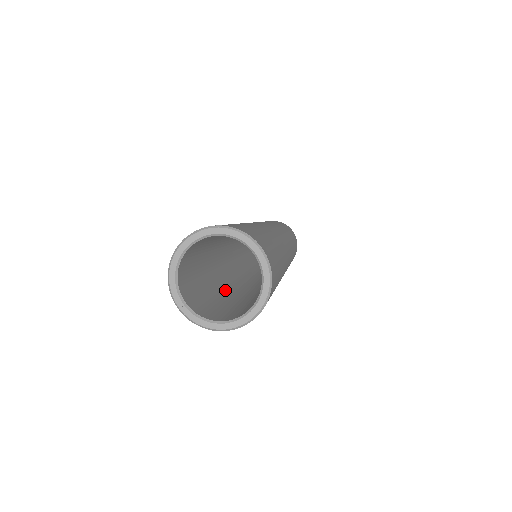
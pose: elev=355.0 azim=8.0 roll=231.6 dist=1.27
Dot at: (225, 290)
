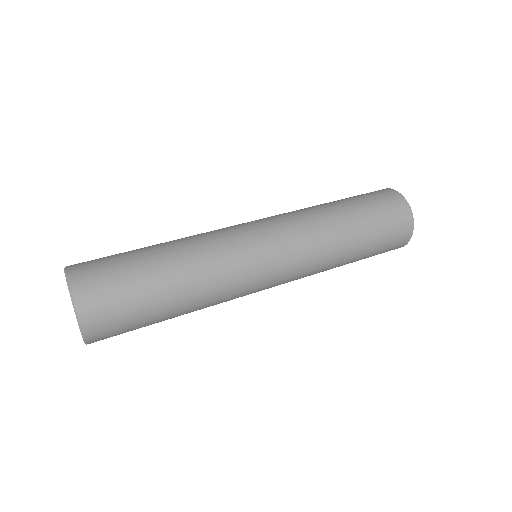
Dot at: occluded
